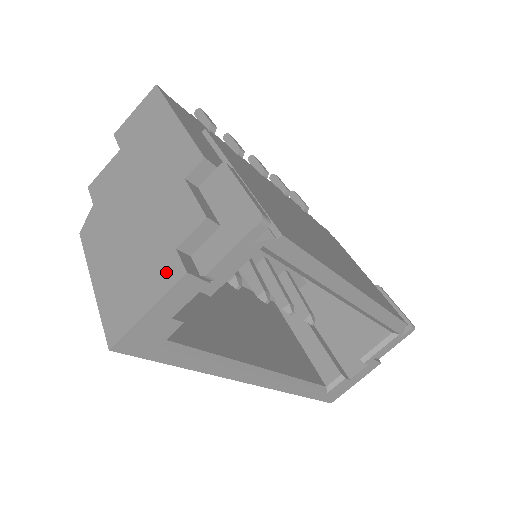
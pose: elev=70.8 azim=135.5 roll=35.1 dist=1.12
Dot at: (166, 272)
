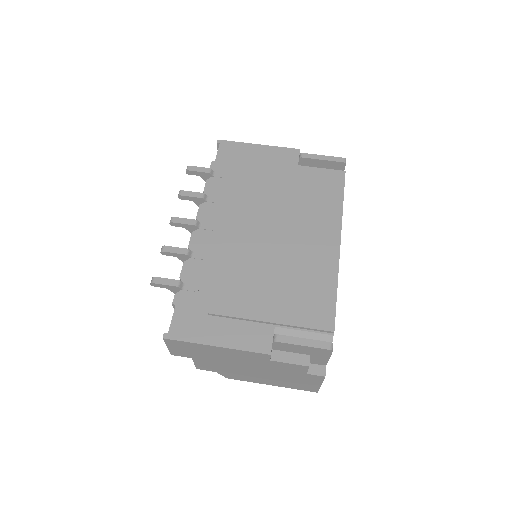
Dot at: (313, 378)
